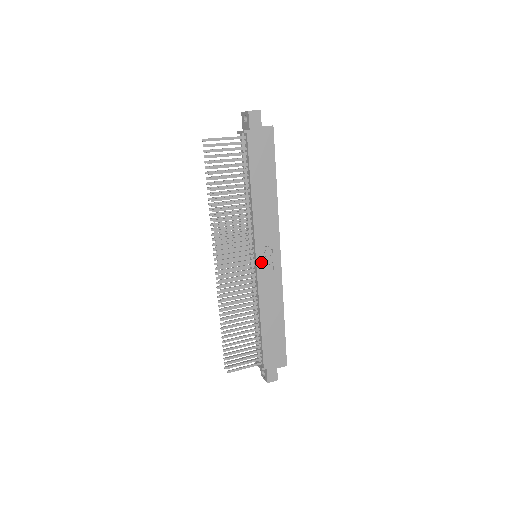
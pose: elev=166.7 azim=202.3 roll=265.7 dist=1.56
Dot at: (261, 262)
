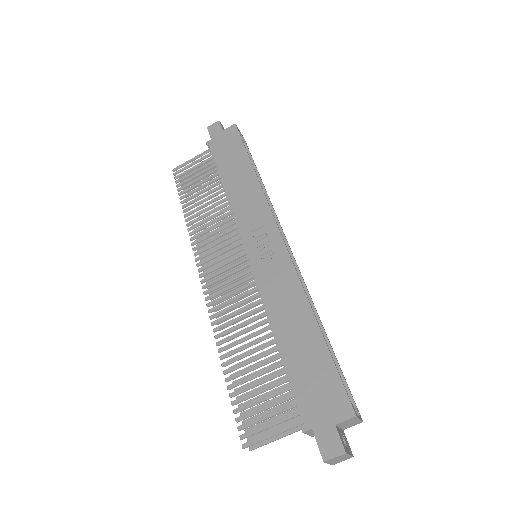
Dot at: (255, 254)
